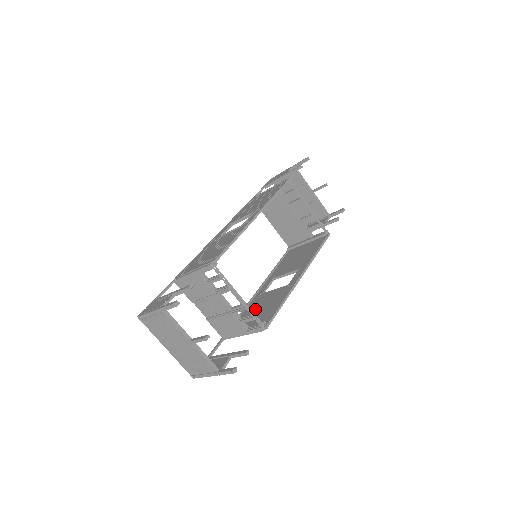
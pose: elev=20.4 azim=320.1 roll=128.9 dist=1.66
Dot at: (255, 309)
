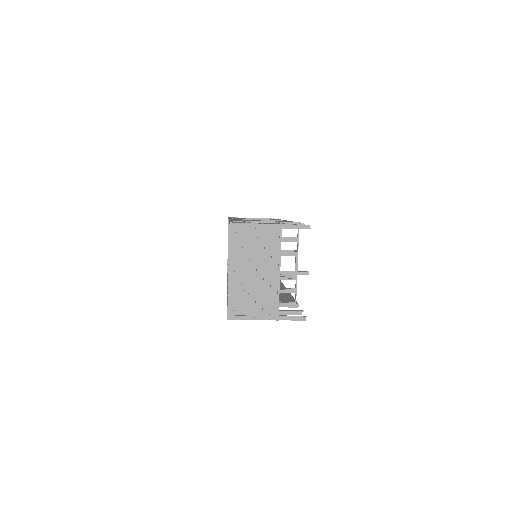
Dot at: occluded
